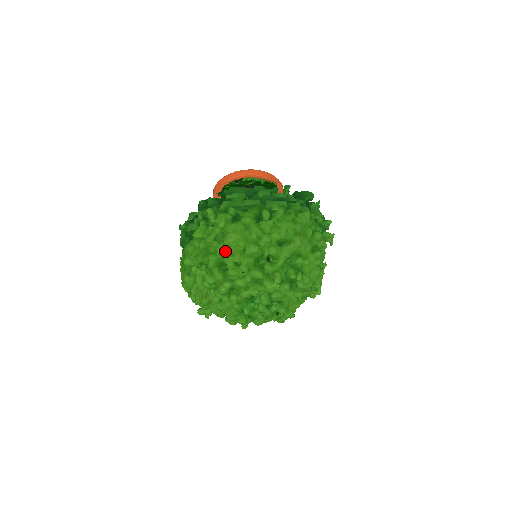
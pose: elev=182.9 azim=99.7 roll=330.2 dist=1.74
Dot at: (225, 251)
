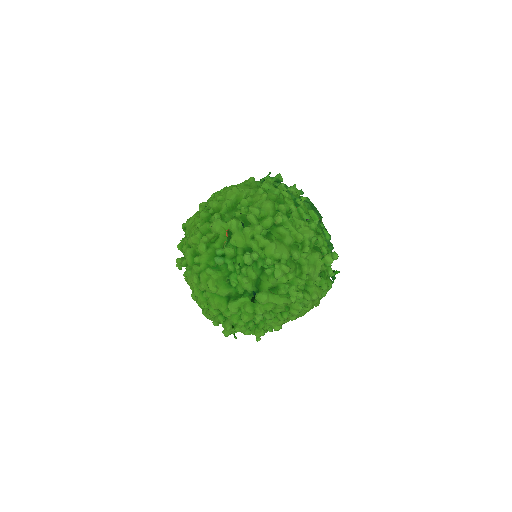
Dot at: occluded
